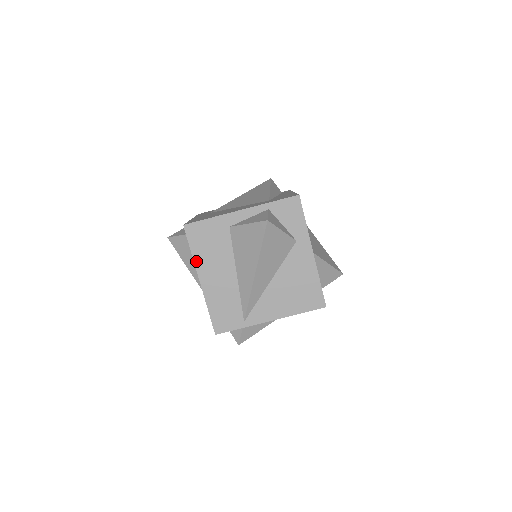
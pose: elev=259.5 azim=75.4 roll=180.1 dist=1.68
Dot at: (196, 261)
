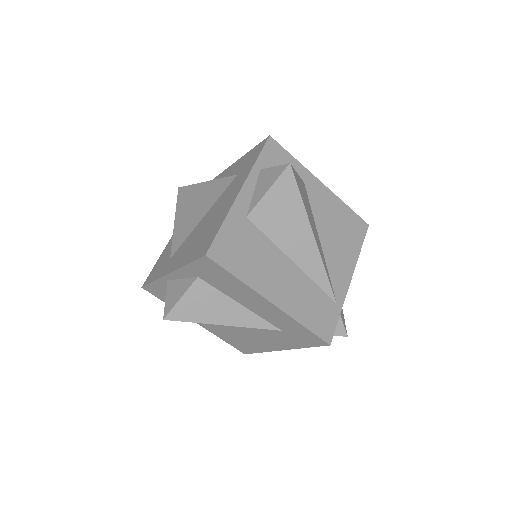
Dot at: (251, 284)
